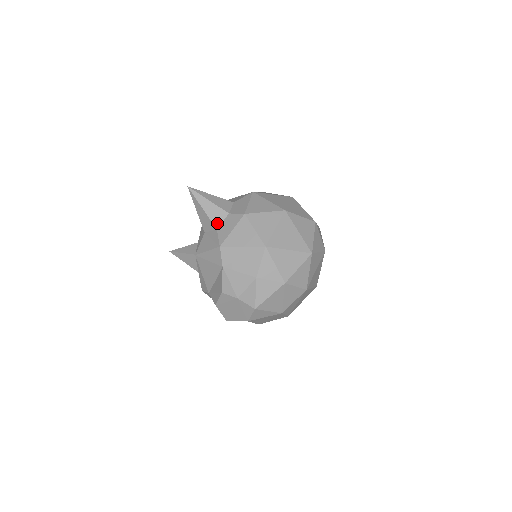
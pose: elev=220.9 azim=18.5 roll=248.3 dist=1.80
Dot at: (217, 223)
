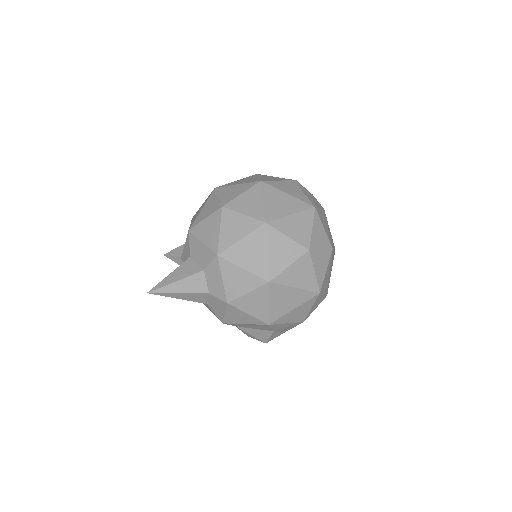
Dot at: (203, 301)
